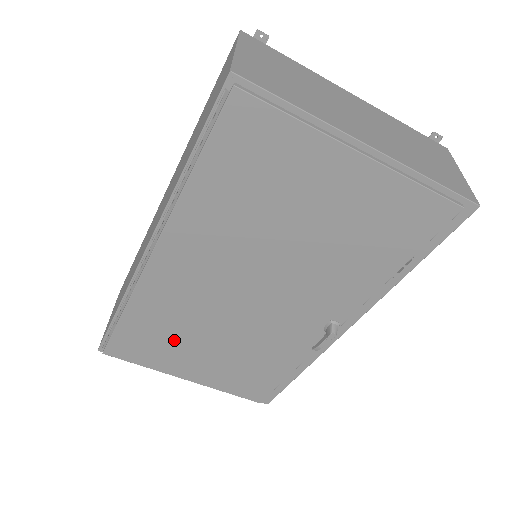
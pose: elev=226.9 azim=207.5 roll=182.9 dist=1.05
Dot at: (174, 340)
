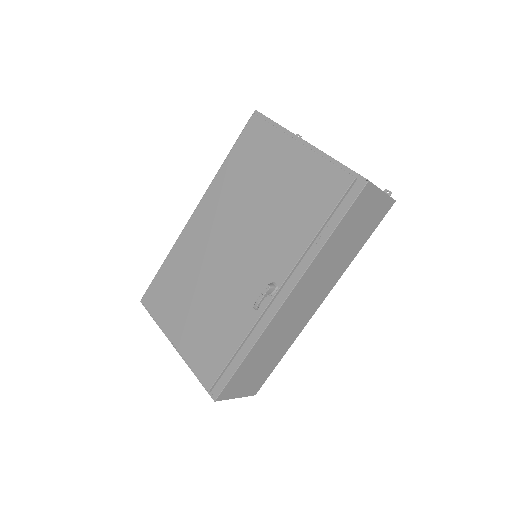
Dot at: (180, 292)
